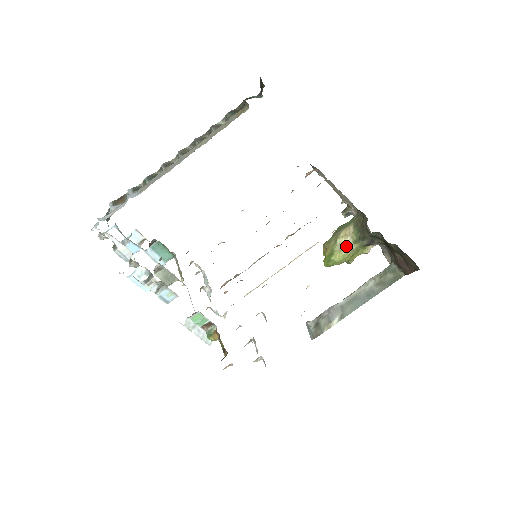
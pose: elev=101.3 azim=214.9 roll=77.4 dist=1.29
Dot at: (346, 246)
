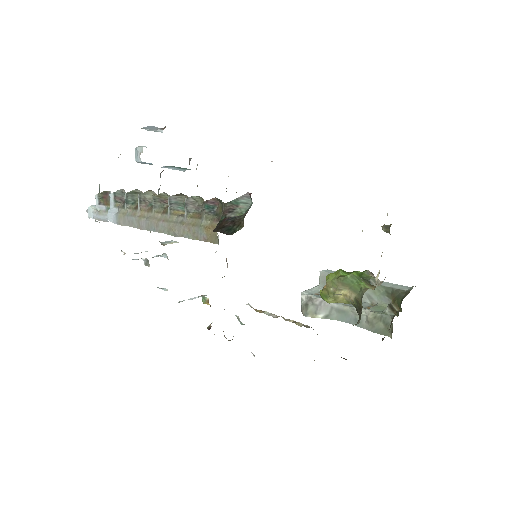
Dot at: (343, 300)
